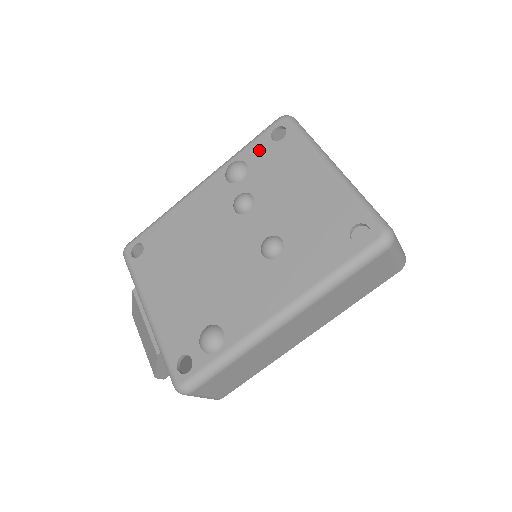
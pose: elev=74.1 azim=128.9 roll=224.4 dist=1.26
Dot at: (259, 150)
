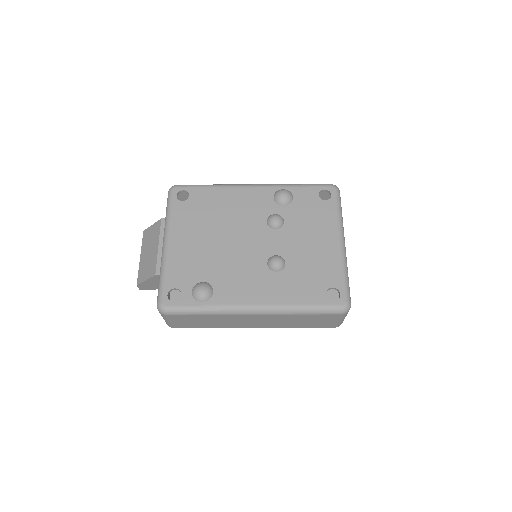
Dot at: (306, 195)
